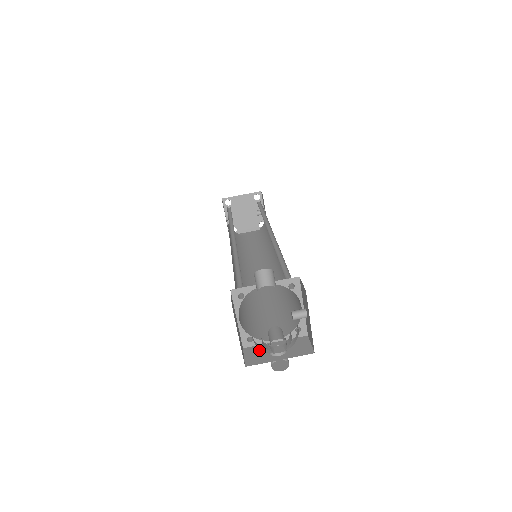
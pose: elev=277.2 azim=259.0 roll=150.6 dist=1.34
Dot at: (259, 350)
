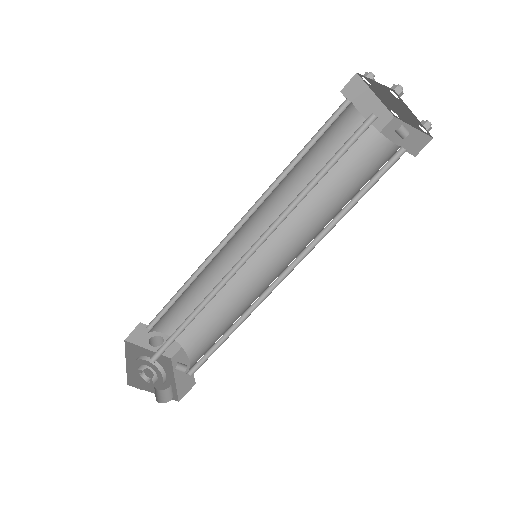
Dot at: (147, 333)
